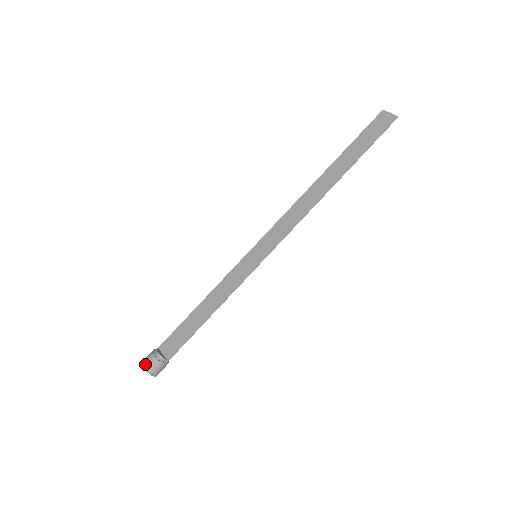
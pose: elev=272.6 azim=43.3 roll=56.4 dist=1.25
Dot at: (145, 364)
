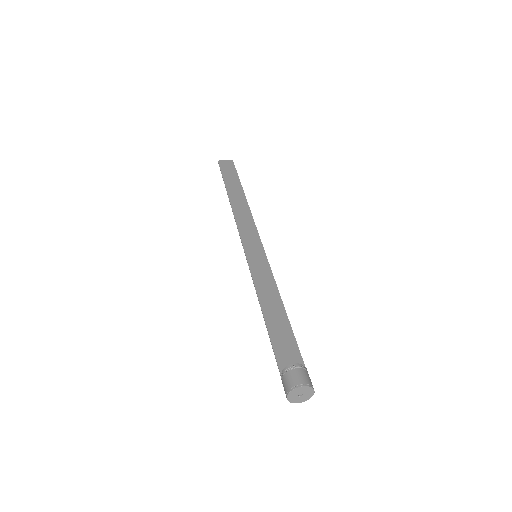
Dot at: (300, 381)
